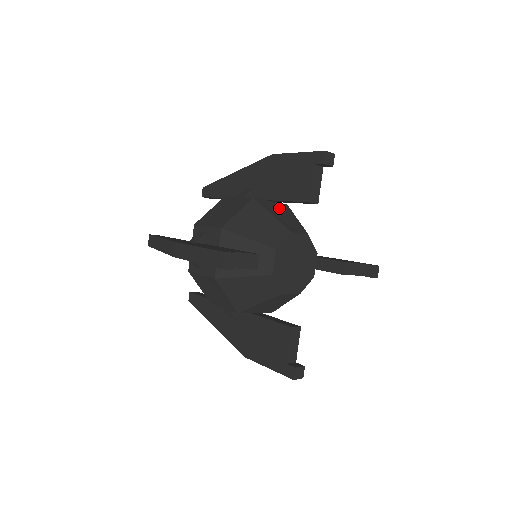
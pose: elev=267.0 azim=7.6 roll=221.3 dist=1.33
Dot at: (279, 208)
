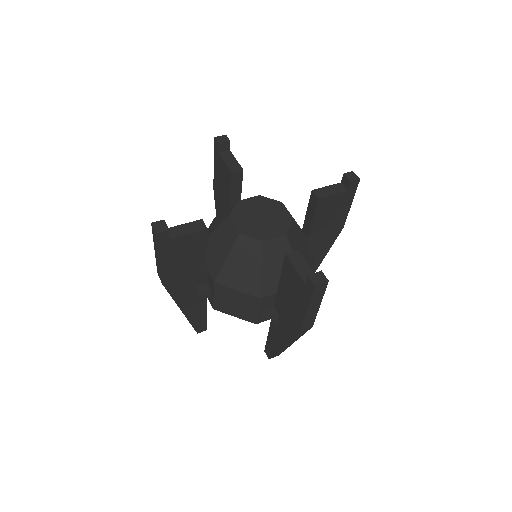
Dot at: occluded
